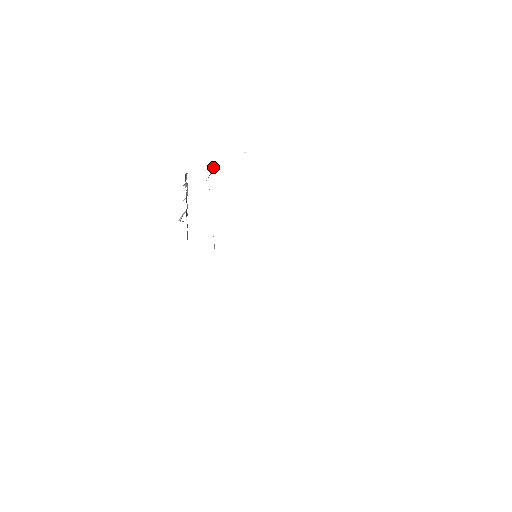
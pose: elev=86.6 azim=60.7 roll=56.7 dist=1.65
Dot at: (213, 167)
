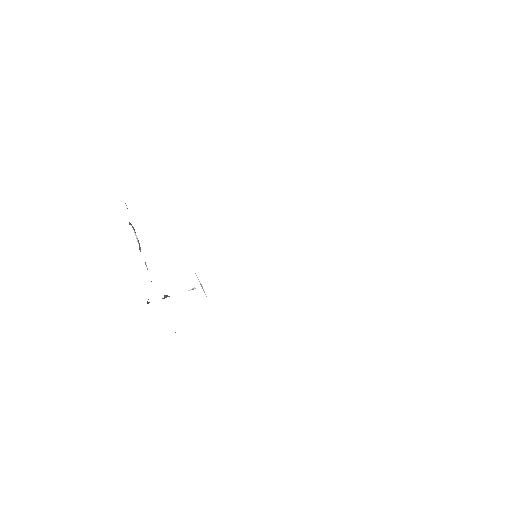
Dot at: (164, 295)
